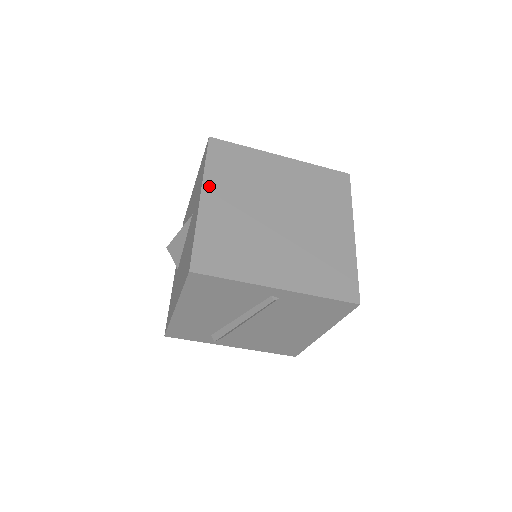
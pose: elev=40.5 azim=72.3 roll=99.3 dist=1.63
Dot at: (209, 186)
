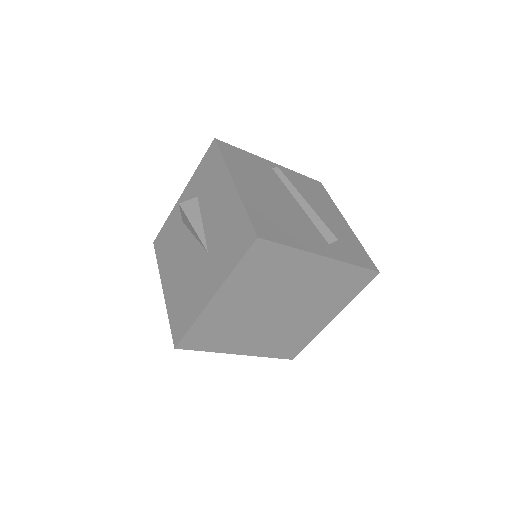
Dot at: (227, 289)
